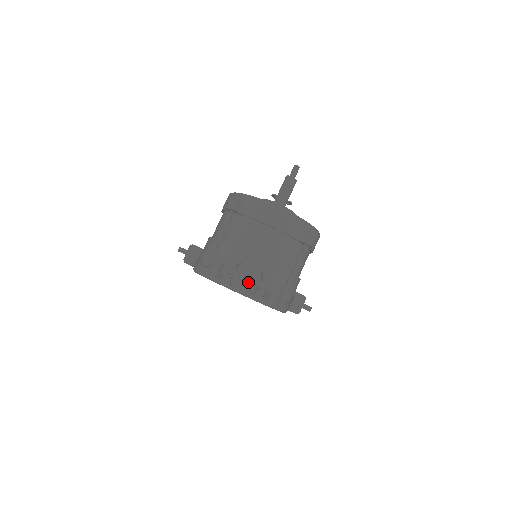
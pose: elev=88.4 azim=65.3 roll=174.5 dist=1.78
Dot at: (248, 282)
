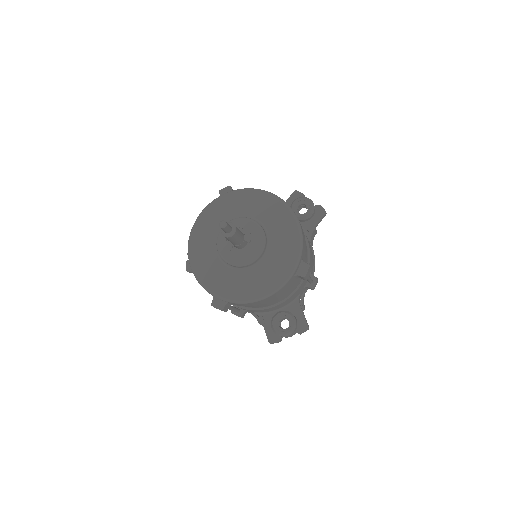
Dot at: occluded
